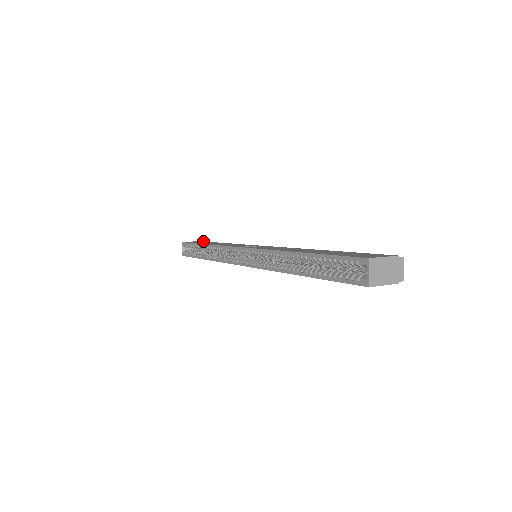
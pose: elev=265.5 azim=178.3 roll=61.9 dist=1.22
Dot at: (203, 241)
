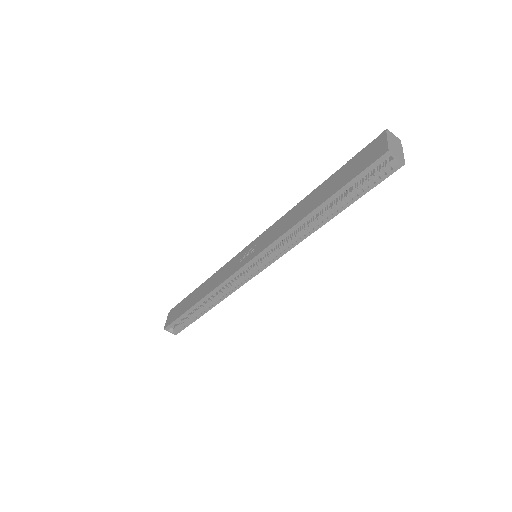
Dot at: (173, 308)
